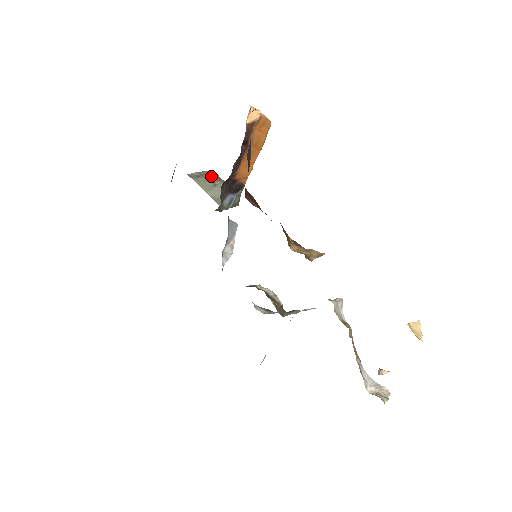
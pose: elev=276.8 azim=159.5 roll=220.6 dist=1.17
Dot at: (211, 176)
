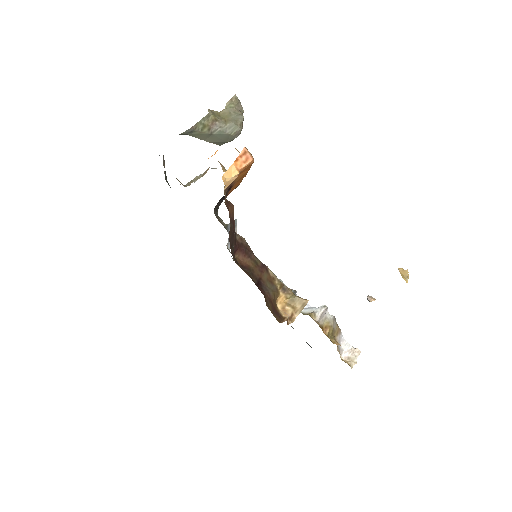
Dot at: (205, 124)
